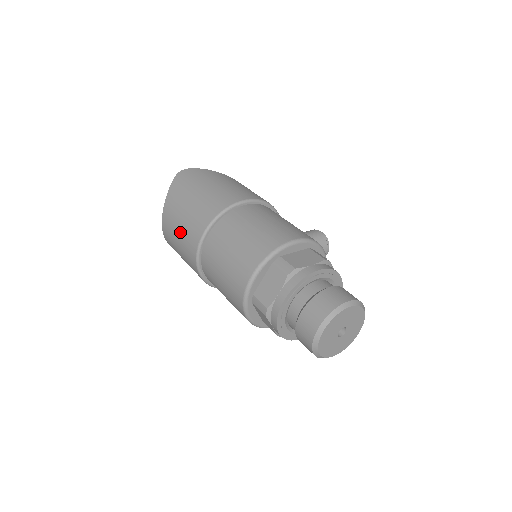
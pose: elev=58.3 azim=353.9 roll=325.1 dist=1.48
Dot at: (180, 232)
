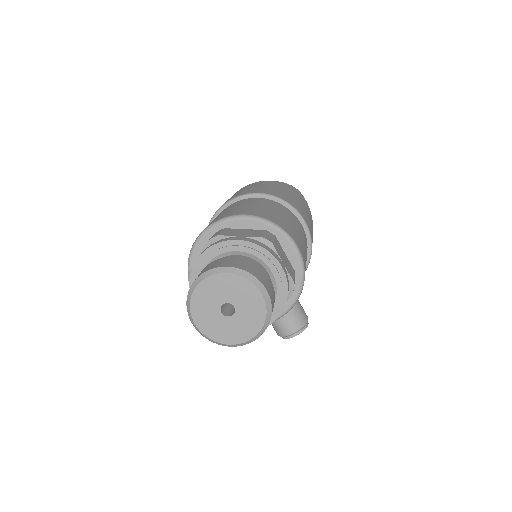
Dot at: (246, 189)
